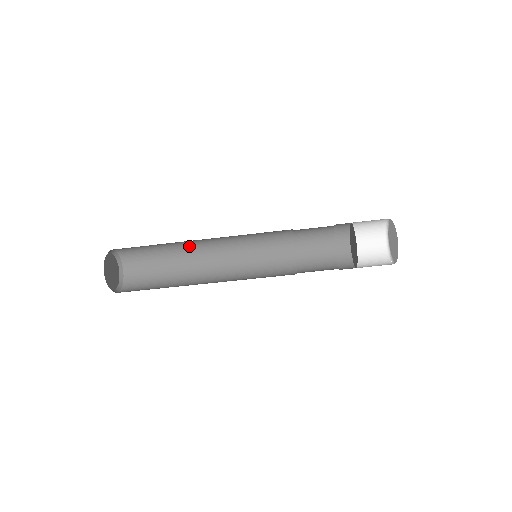
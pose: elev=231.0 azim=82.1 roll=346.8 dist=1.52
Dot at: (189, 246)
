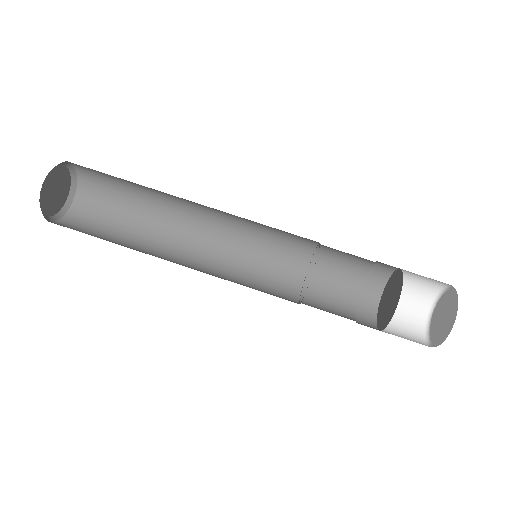
Dot at: (171, 220)
